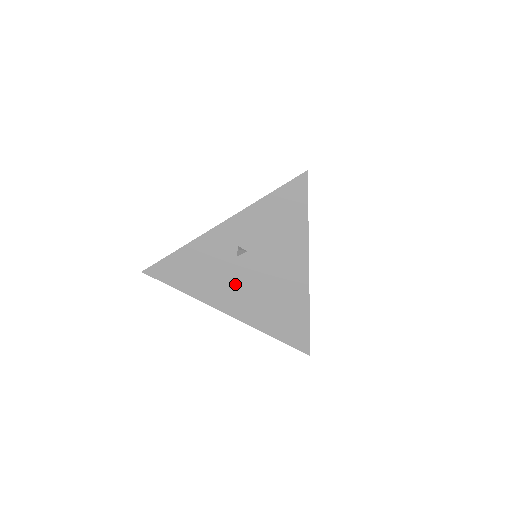
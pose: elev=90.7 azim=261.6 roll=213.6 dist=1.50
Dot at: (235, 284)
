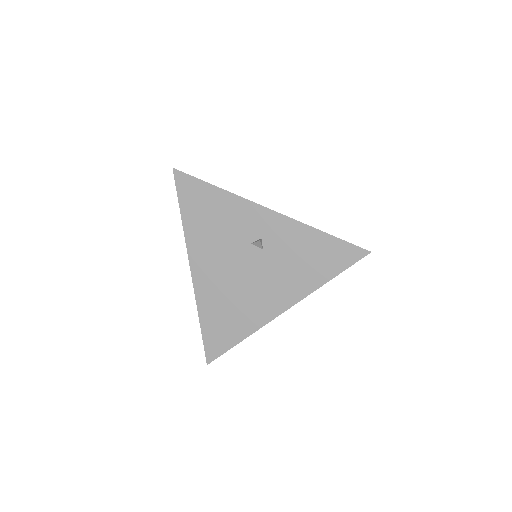
Dot at: (224, 258)
